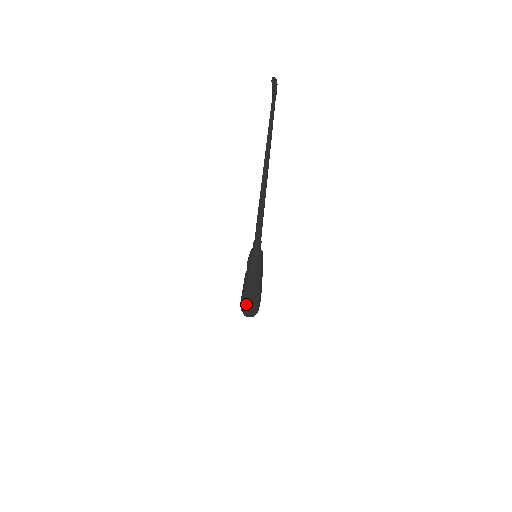
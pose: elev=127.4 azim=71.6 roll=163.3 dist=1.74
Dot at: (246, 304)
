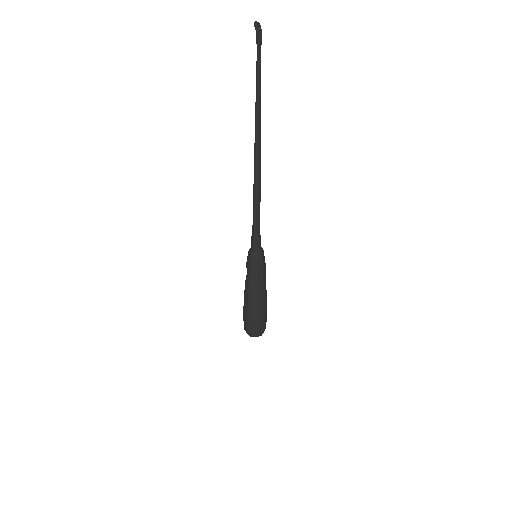
Dot at: (249, 320)
